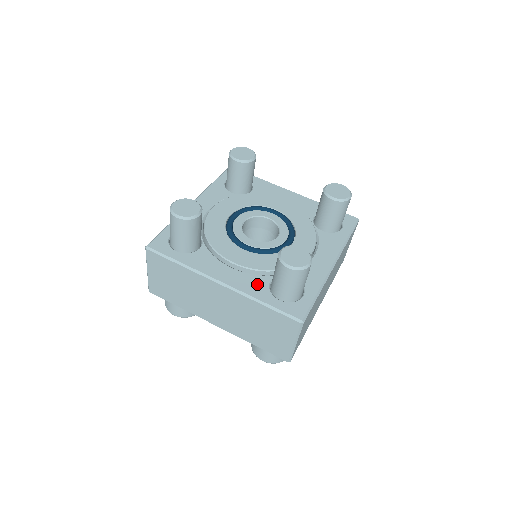
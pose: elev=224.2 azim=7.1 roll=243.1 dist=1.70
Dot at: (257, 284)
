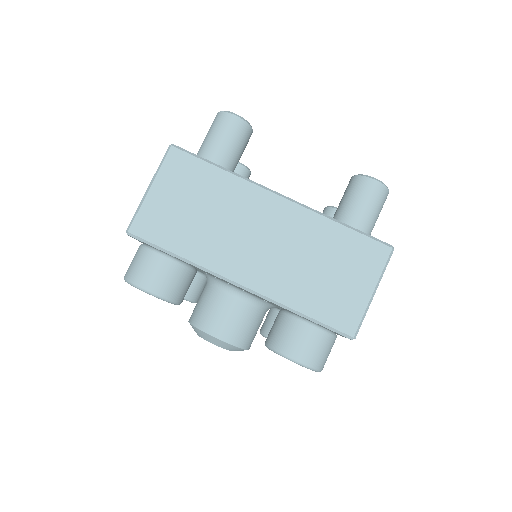
Dot at: occluded
